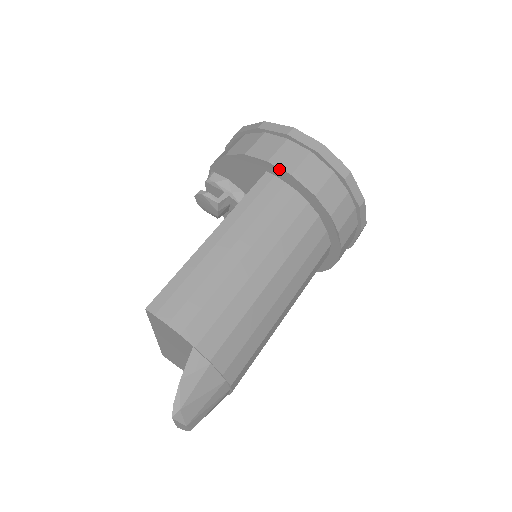
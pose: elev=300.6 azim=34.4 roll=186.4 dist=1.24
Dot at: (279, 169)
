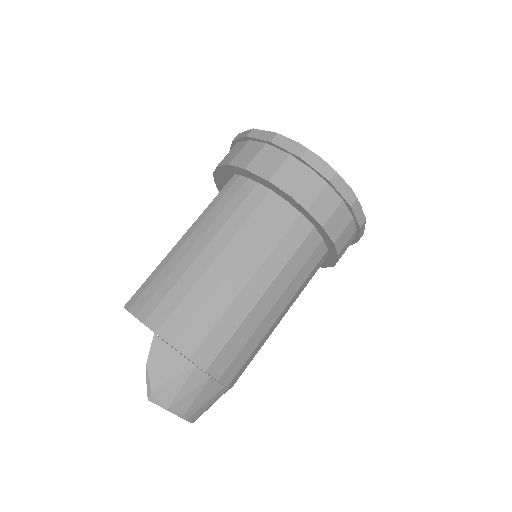
Dot at: (237, 168)
